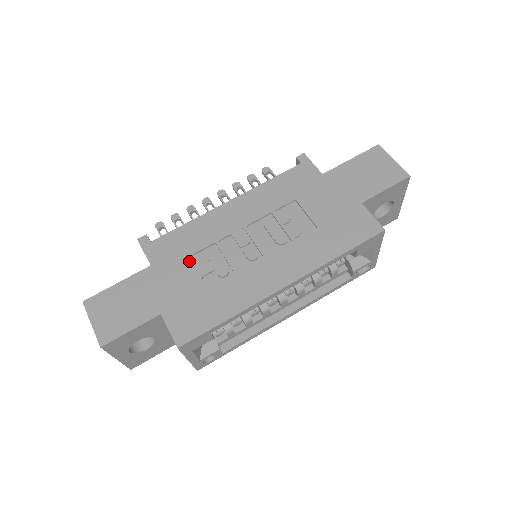
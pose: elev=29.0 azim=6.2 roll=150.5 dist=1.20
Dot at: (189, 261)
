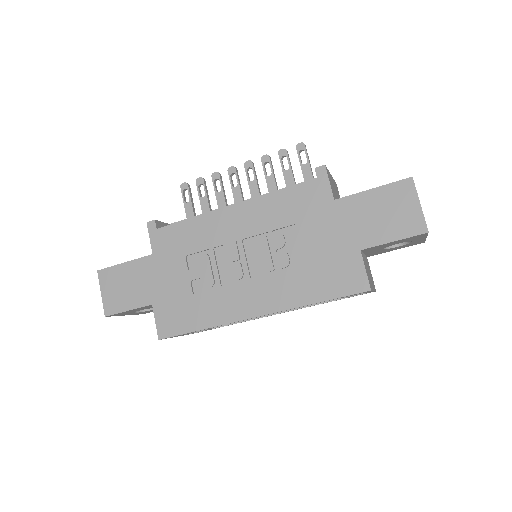
Dot at: (184, 261)
